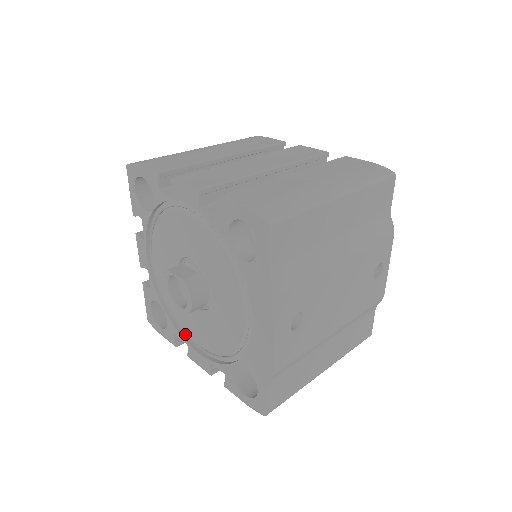
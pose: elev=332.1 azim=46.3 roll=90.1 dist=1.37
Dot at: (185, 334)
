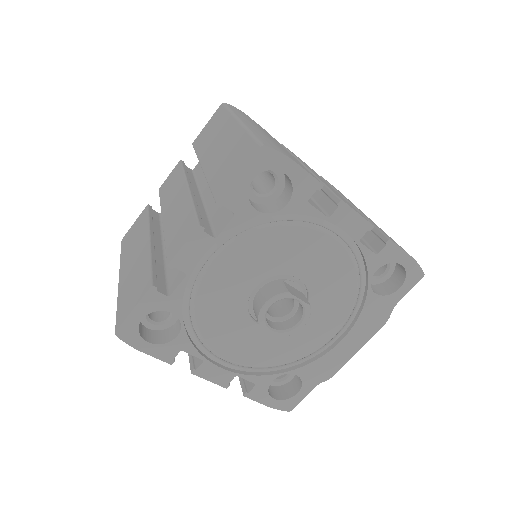
Dot at: (206, 349)
